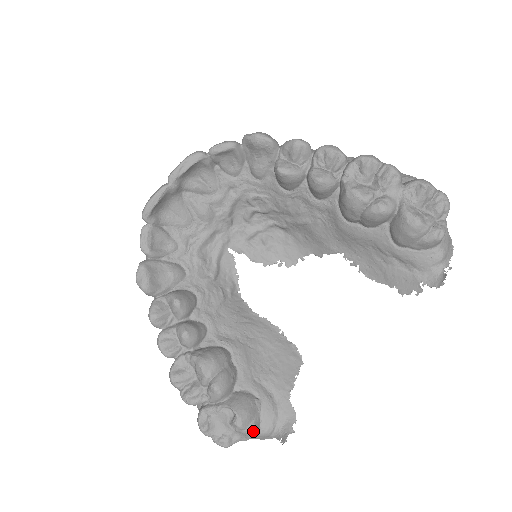
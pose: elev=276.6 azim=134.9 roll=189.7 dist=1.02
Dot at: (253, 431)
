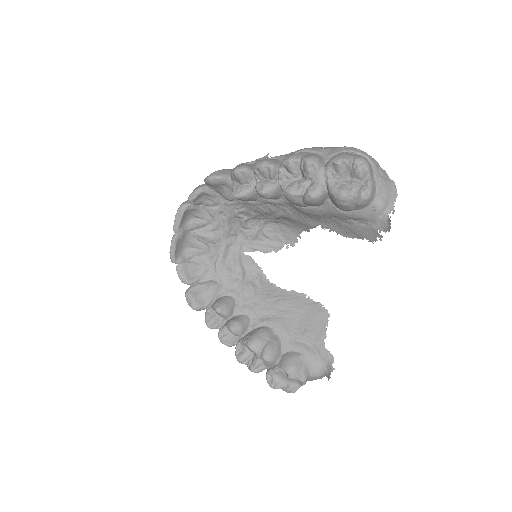
Dot at: (304, 378)
